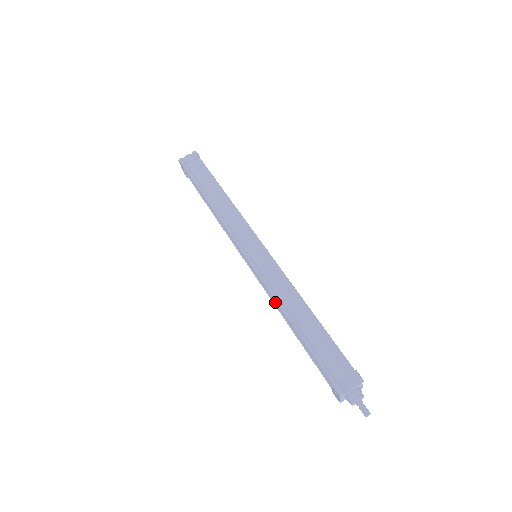
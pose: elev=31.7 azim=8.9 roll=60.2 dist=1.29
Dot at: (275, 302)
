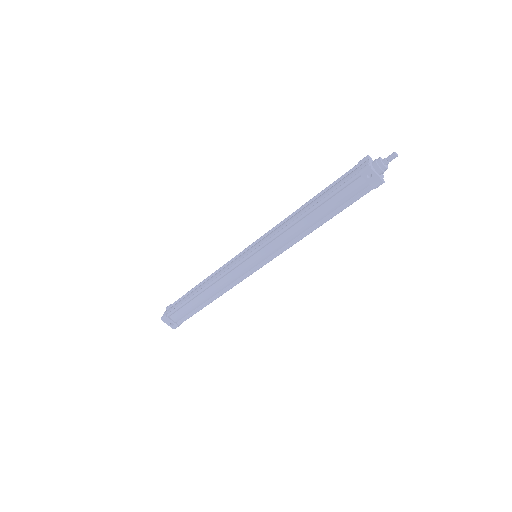
Dot at: (290, 234)
